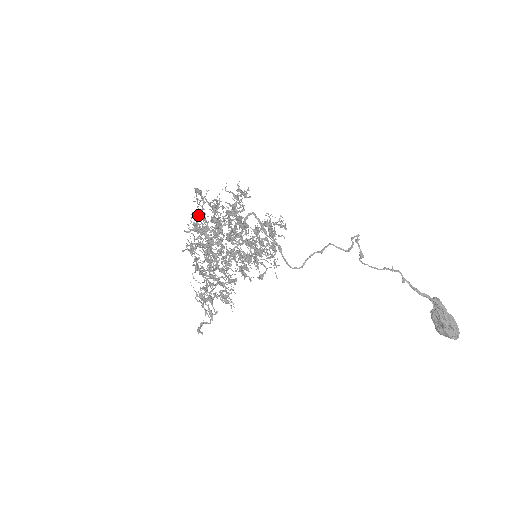
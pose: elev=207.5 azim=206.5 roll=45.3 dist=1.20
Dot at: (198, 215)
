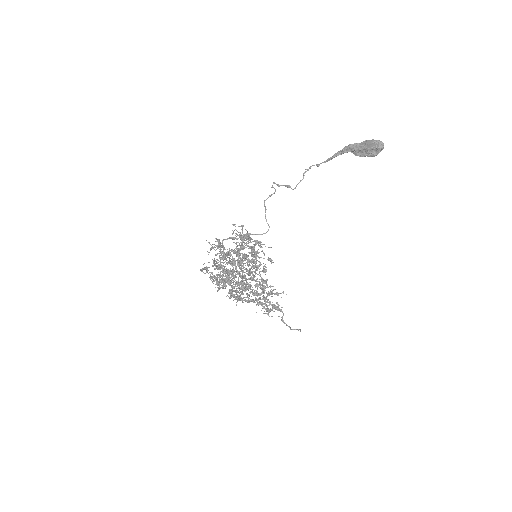
Dot at: occluded
